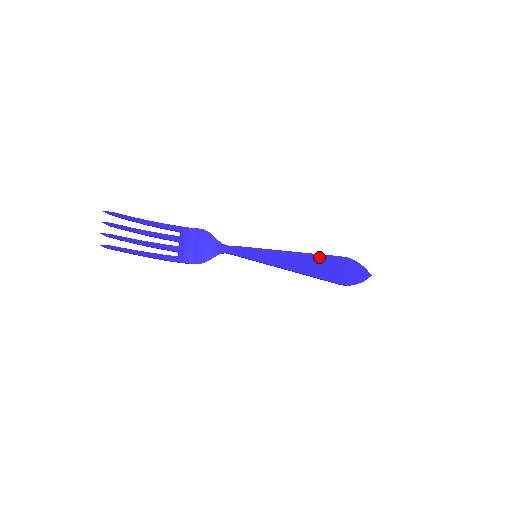
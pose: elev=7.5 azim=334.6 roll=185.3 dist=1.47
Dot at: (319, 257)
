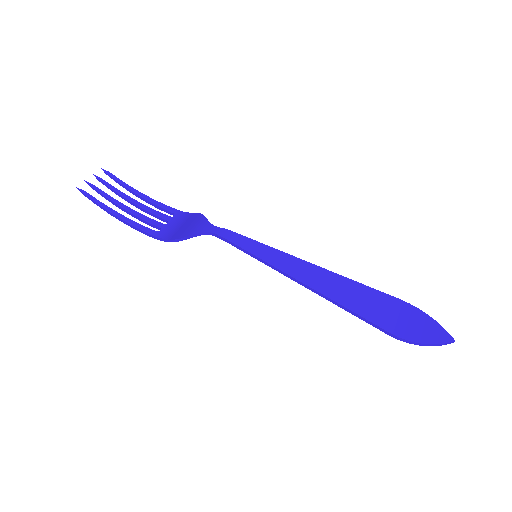
Dot at: (355, 284)
